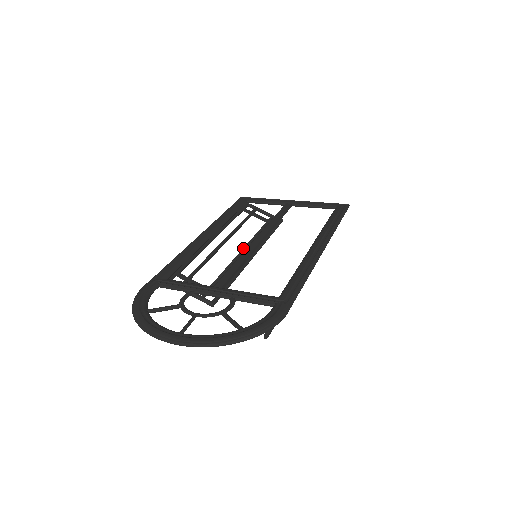
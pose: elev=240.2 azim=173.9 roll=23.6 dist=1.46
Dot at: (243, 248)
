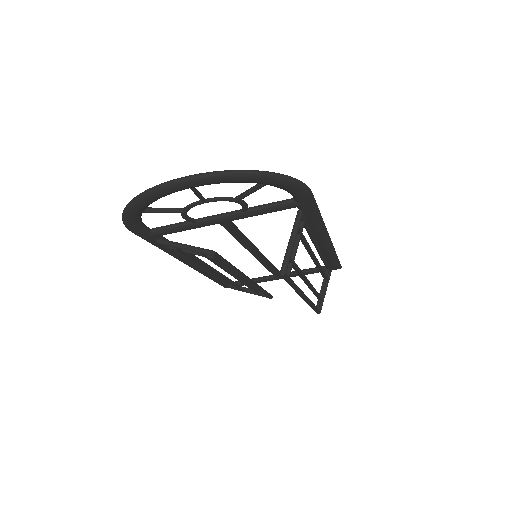
Dot at: occluded
